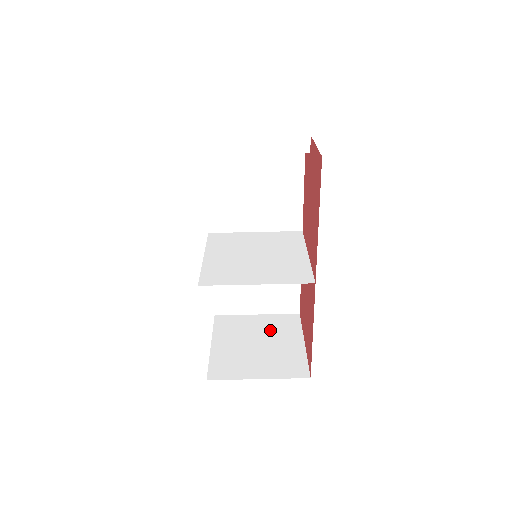
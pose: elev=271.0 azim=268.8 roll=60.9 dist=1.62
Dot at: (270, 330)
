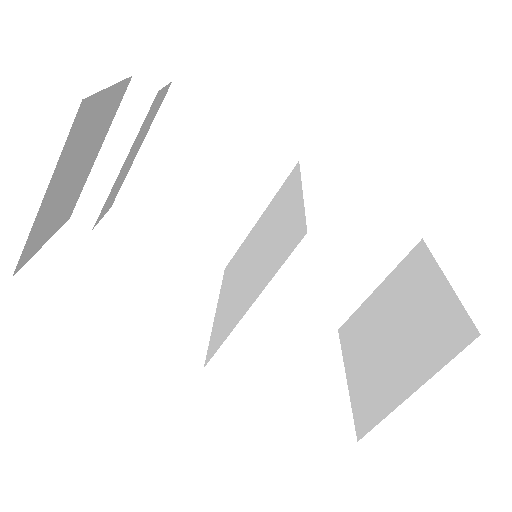
Dot at: (398, 297)
